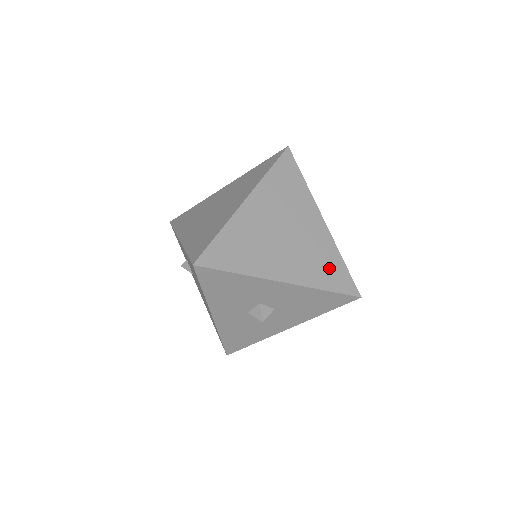
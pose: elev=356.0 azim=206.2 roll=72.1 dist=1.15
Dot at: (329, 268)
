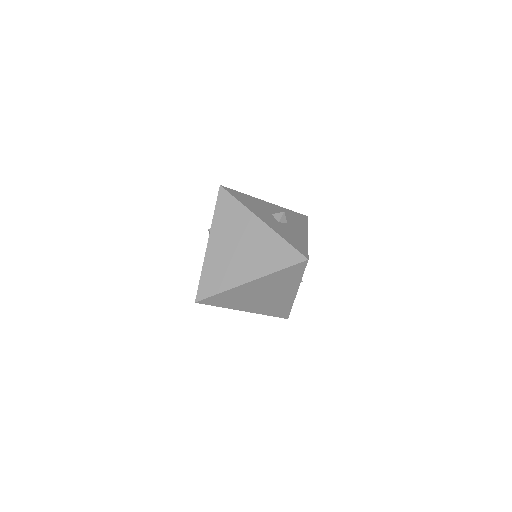
Dot at: (279, 309)
